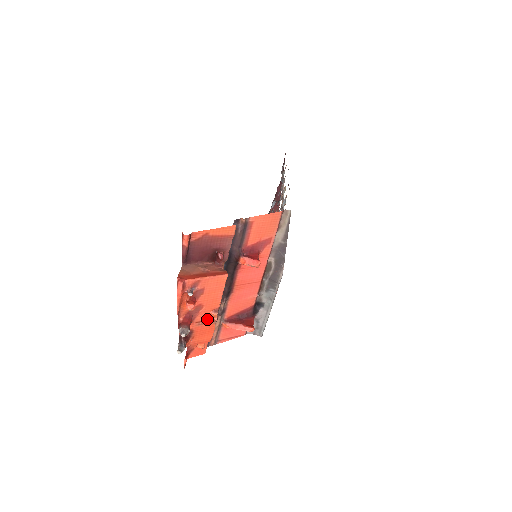
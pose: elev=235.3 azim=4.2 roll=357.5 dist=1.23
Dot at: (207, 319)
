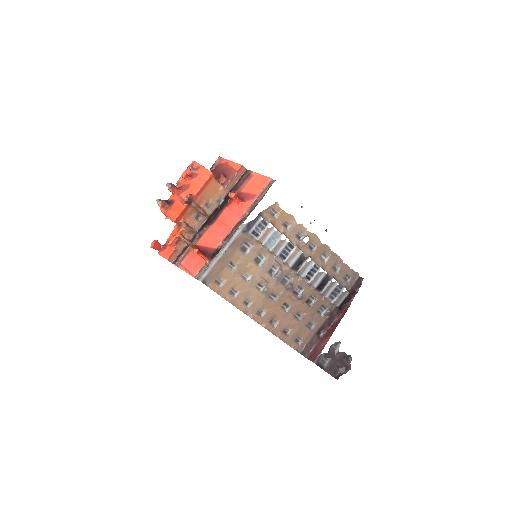
Dot at: (184, 199)
